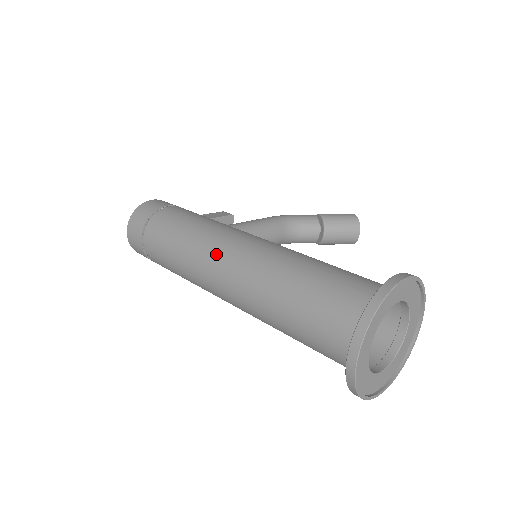
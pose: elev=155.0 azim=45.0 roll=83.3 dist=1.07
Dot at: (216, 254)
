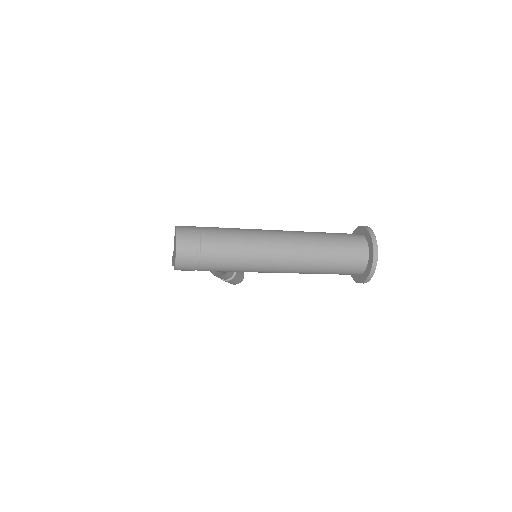
Dot at: (273, 235)
